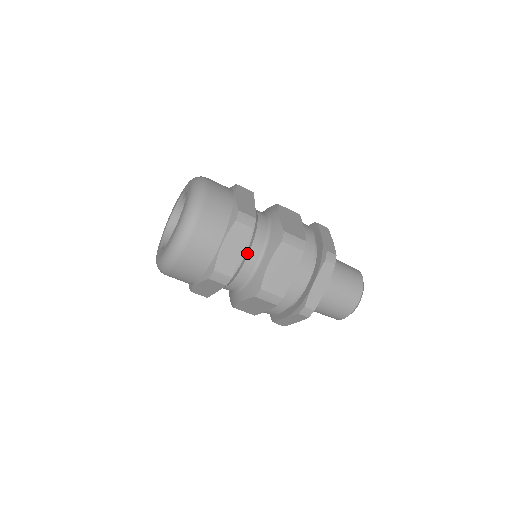
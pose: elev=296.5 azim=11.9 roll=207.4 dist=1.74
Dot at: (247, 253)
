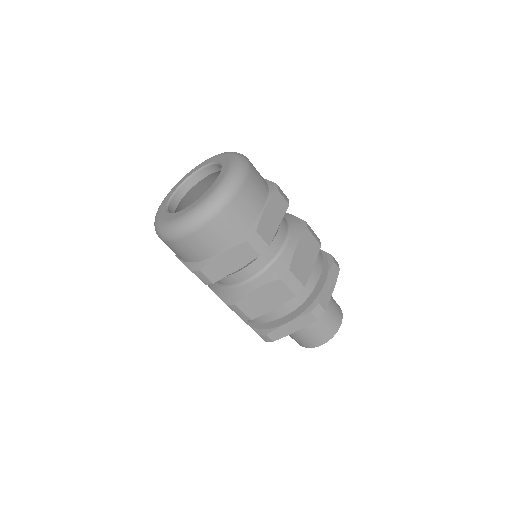
Dot at: (242, 268)
